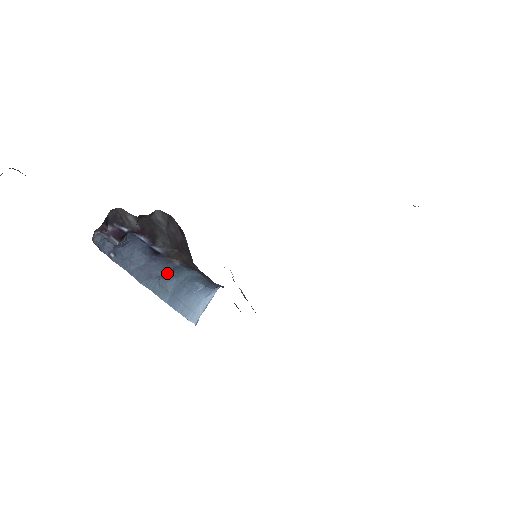
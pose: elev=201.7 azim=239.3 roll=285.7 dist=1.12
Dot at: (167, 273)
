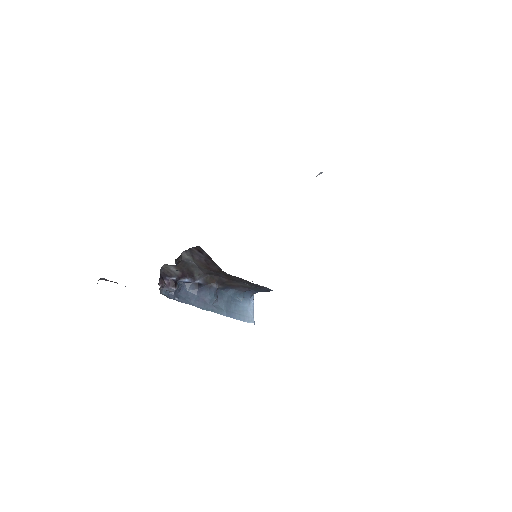
Dot at: (214, 296)
